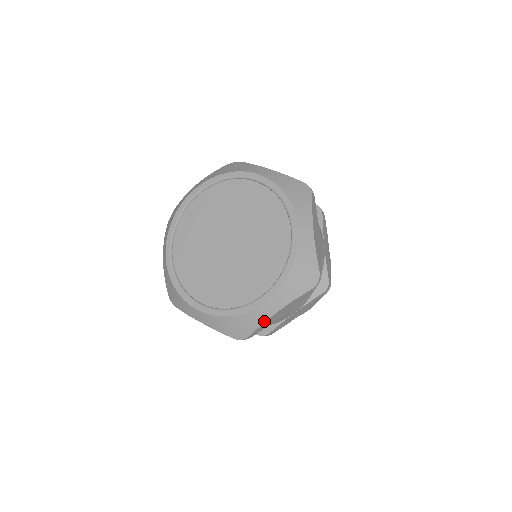
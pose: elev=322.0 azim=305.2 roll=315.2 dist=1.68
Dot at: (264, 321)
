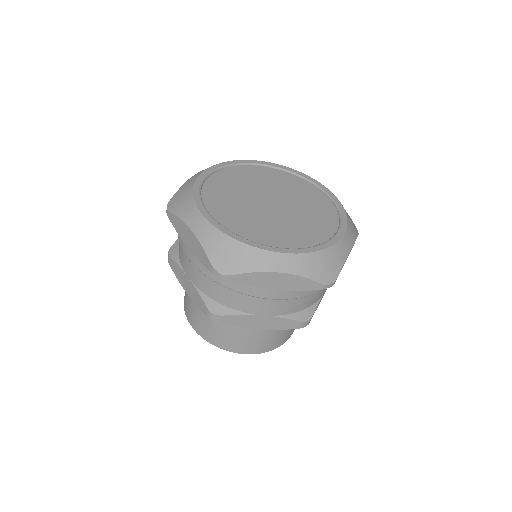
Dot at: (262, 270)
